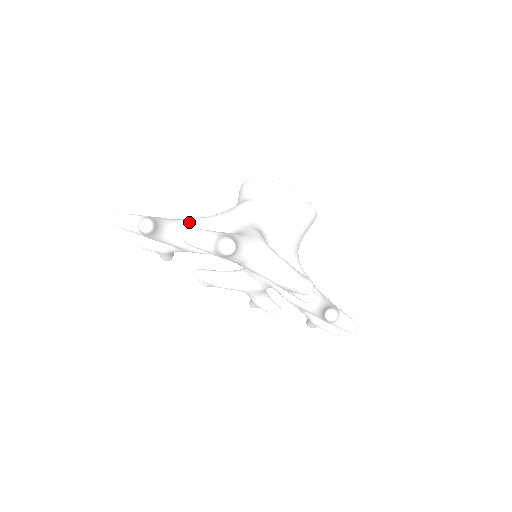
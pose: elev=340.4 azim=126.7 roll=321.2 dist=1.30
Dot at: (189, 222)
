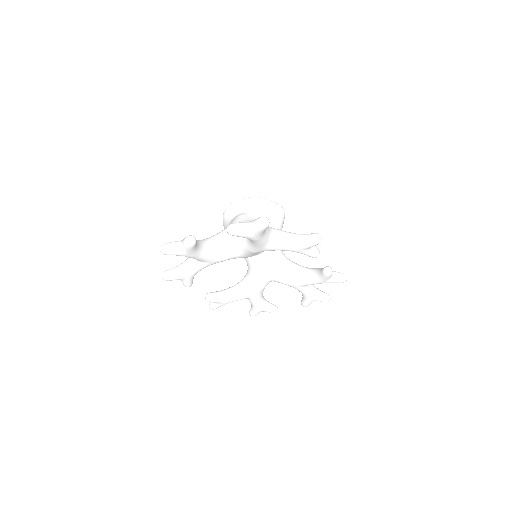
Dot at: (208, 239)
